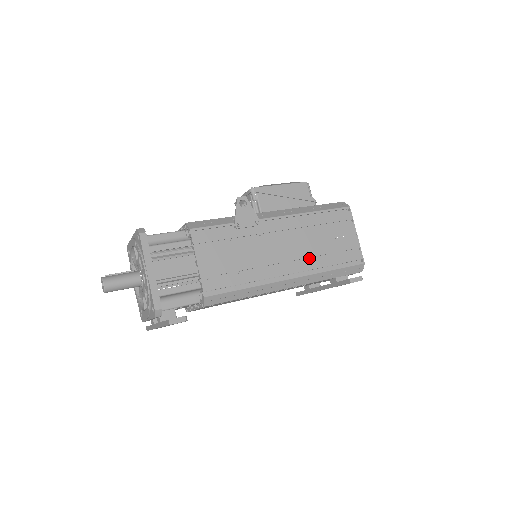
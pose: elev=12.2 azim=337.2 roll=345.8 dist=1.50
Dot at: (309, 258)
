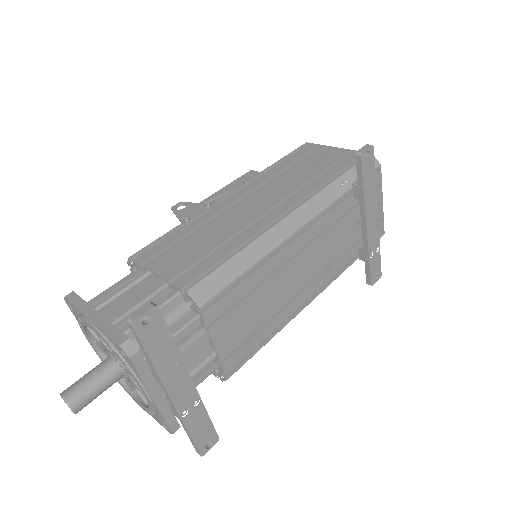
Dot at: (300, 191)
